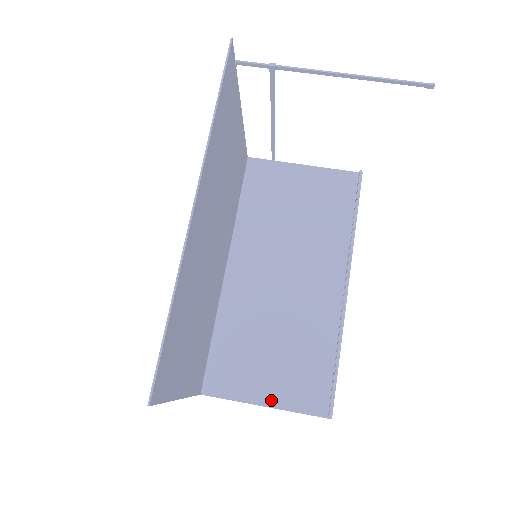
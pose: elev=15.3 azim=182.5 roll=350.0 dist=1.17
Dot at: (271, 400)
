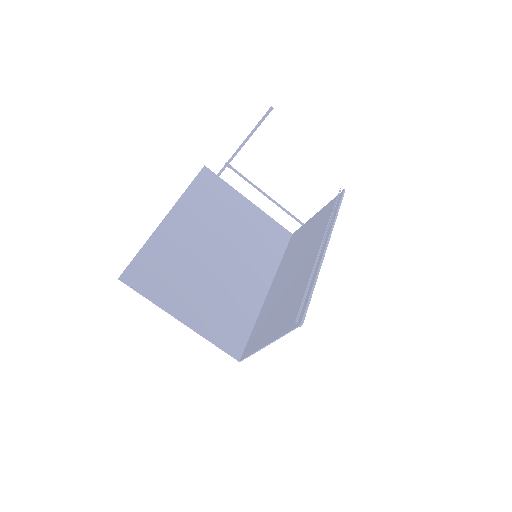
Dot at: (271, 338)
